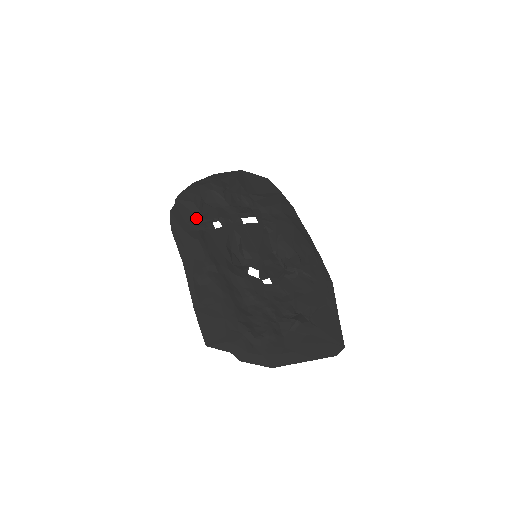
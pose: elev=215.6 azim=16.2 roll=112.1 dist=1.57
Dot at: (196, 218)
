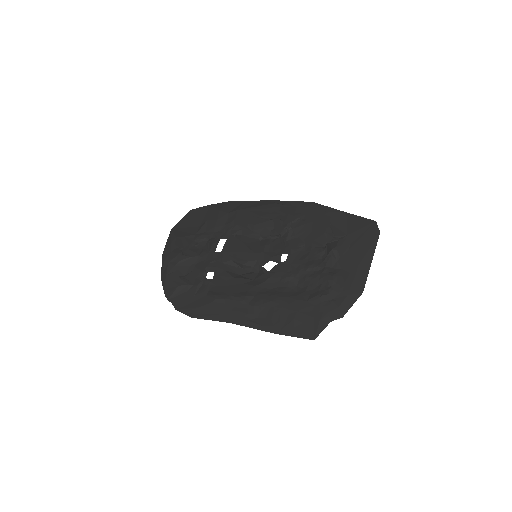
Dot at: (194, 291)
